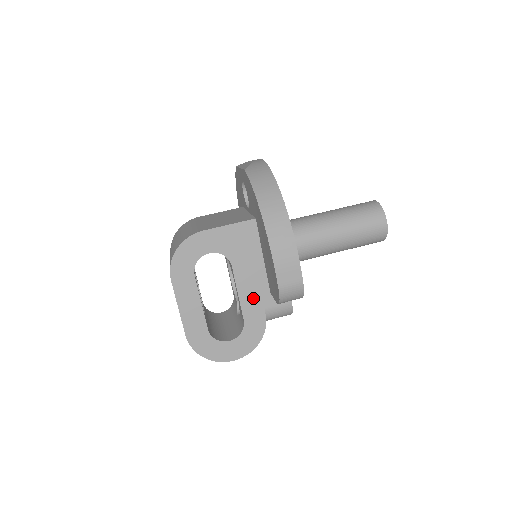
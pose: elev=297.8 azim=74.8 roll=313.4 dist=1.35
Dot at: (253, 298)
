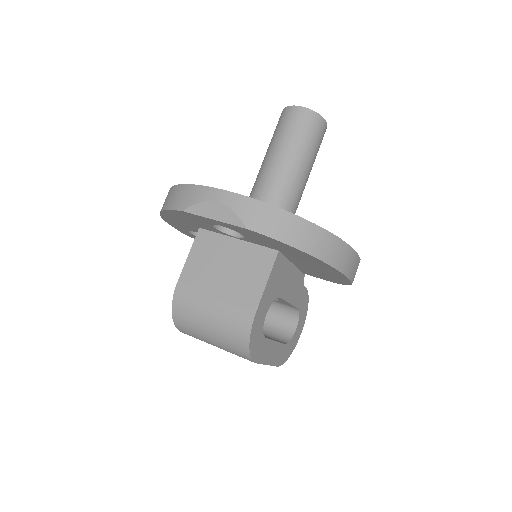
Dot at: (297, 291)
